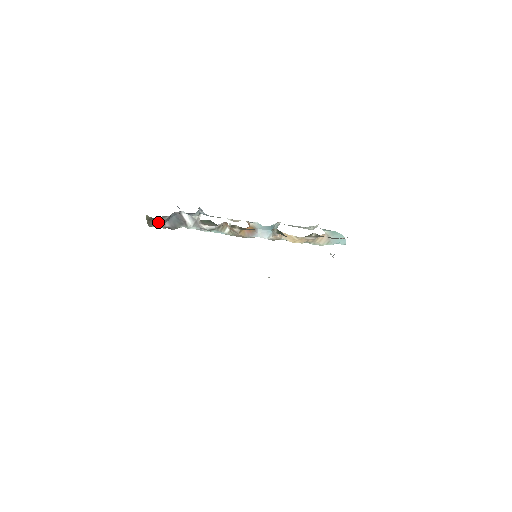
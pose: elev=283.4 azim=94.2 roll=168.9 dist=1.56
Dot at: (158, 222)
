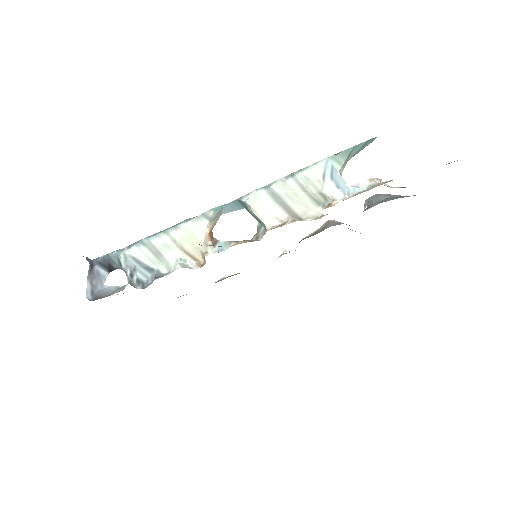
Dot at: occluded
